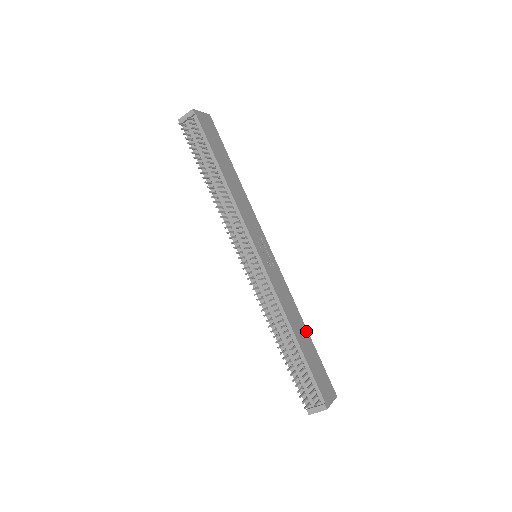
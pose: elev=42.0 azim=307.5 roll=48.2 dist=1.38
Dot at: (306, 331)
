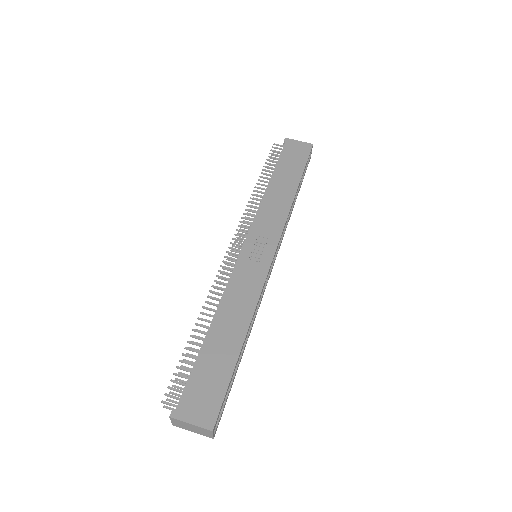
Dot at: (240, 340)
